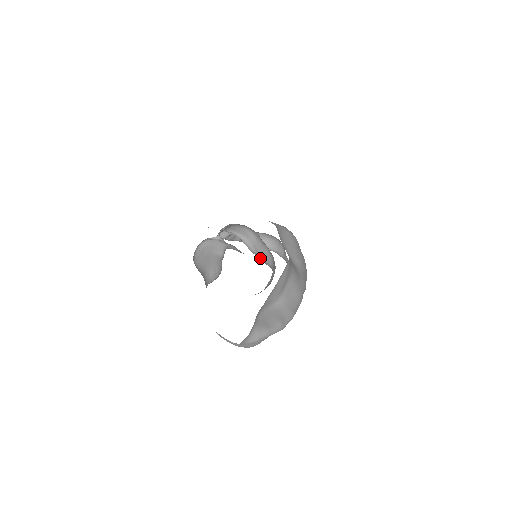
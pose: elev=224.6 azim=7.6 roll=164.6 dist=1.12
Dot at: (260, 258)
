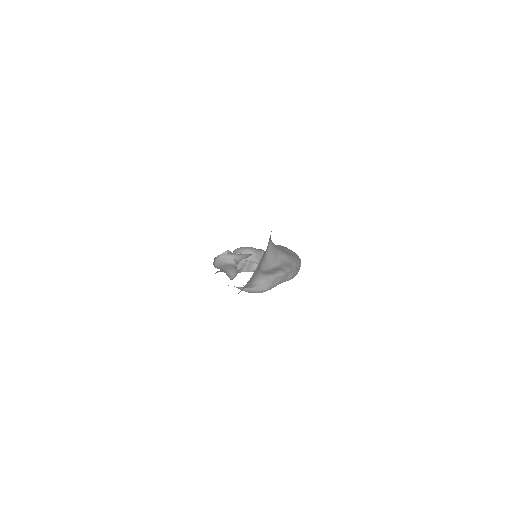
Dot at: occluded
